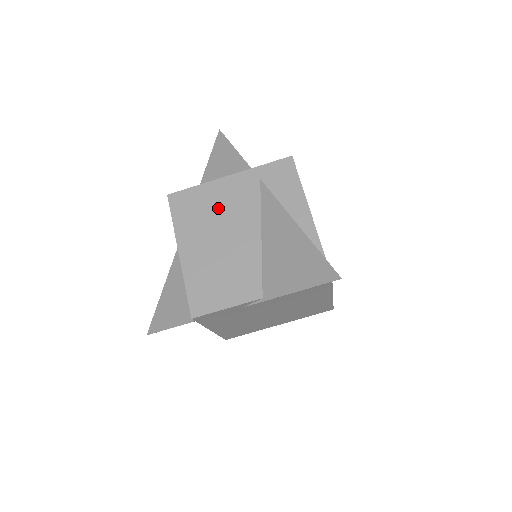
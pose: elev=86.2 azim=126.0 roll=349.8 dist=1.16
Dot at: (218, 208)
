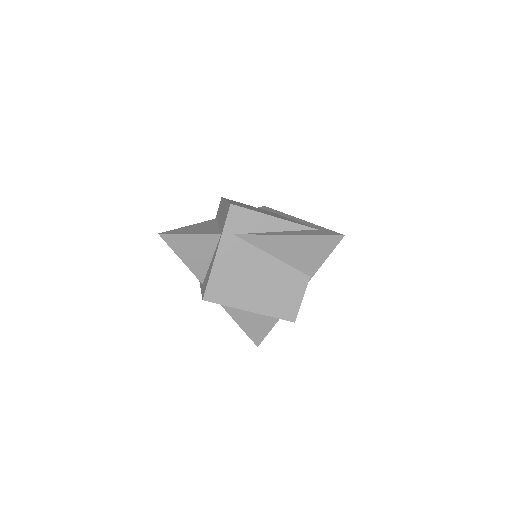
Dot at: (236, 272)
